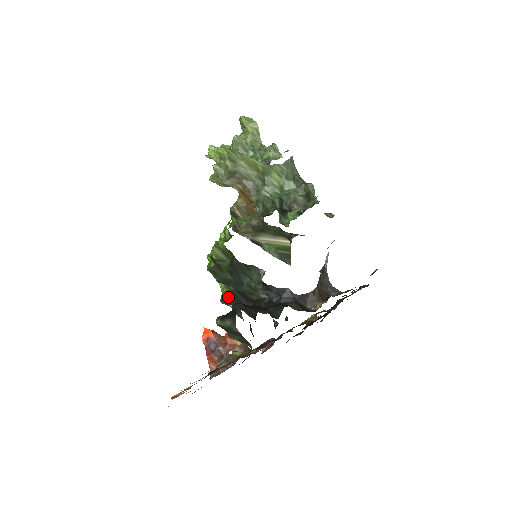
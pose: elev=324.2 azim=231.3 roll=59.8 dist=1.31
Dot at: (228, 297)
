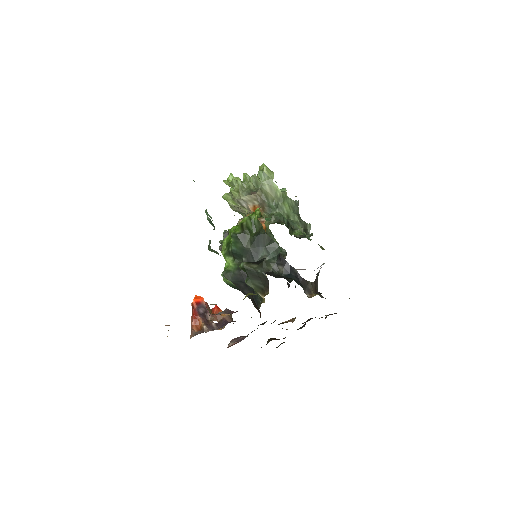
Dot at: (233, 270)
